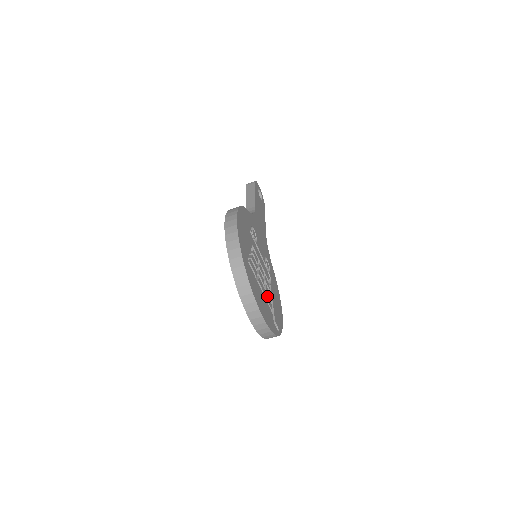
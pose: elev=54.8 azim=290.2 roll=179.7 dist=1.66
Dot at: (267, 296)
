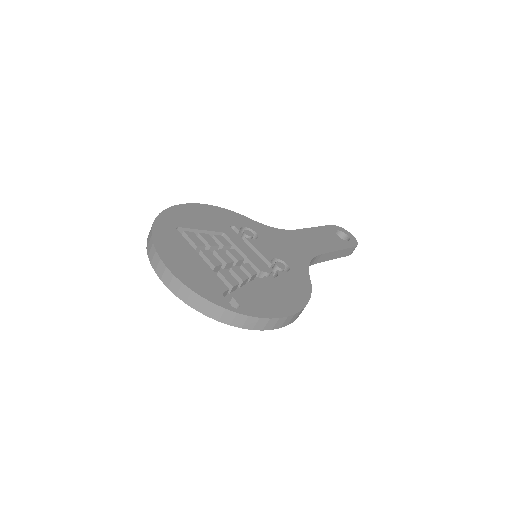
Dot at: (227, 272)
